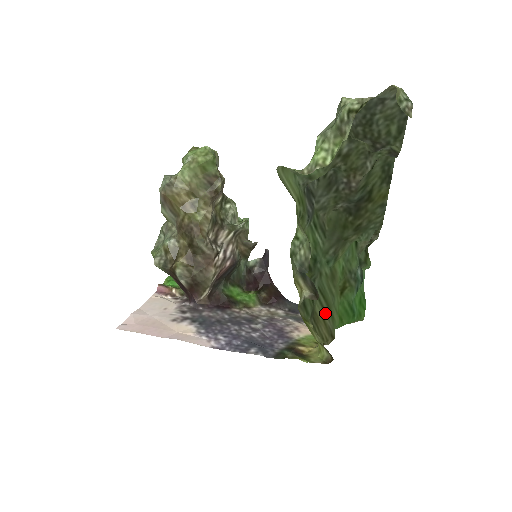
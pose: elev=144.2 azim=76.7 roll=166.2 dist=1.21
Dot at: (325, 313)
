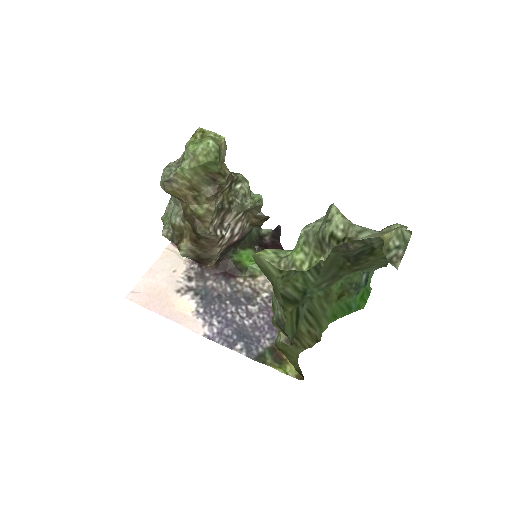
Dot at: (312, 326)
